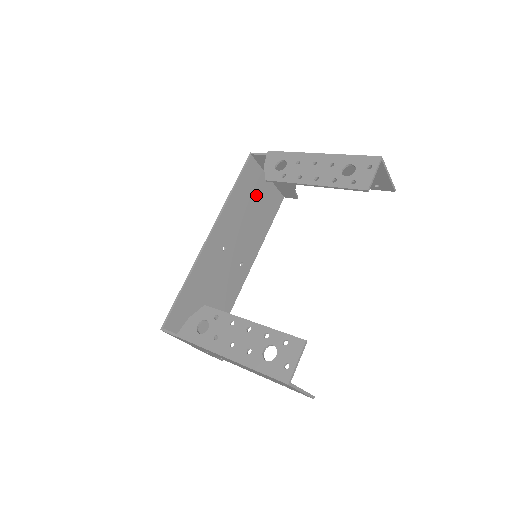
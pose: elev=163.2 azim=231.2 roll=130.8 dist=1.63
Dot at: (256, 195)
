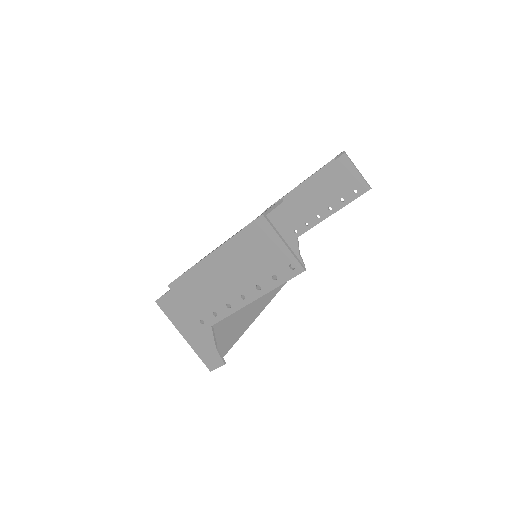
Dot at: occluded
